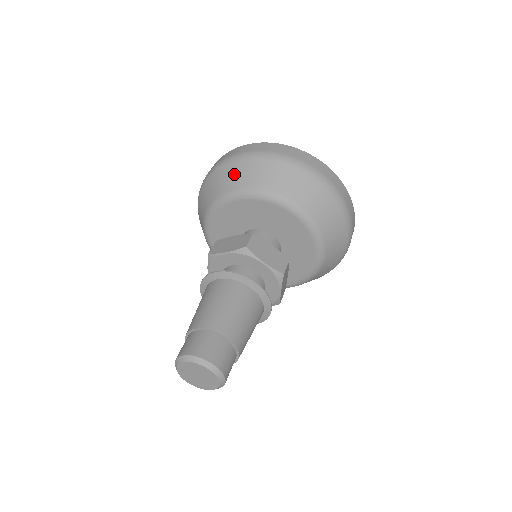
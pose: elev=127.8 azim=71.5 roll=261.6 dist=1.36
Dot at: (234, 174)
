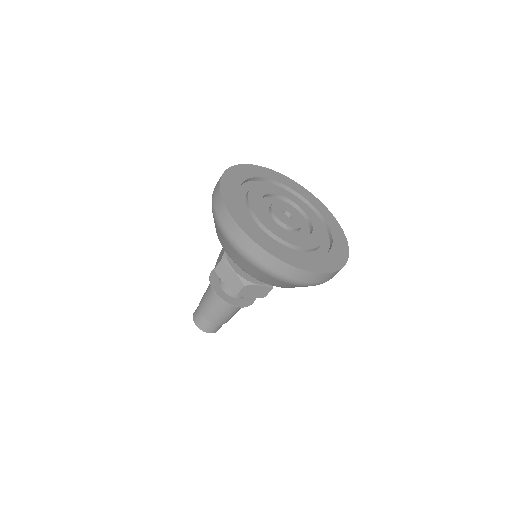
Dot at: (233, 254)
